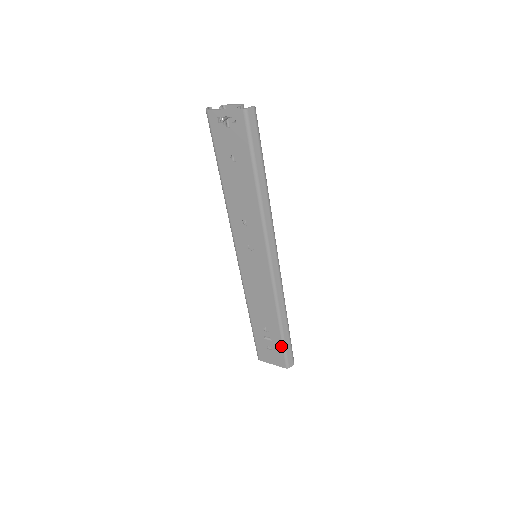
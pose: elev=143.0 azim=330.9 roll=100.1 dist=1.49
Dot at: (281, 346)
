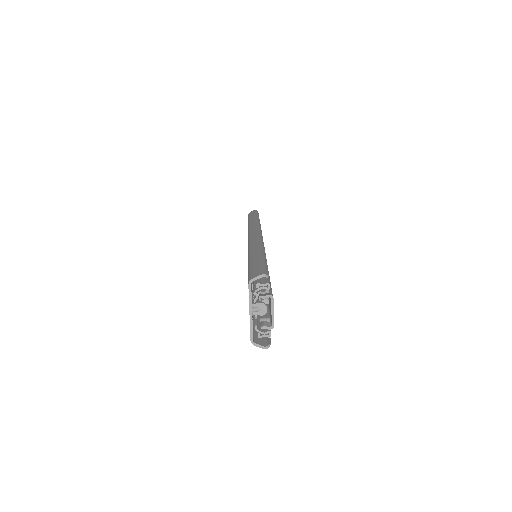
Dot at: occluded
